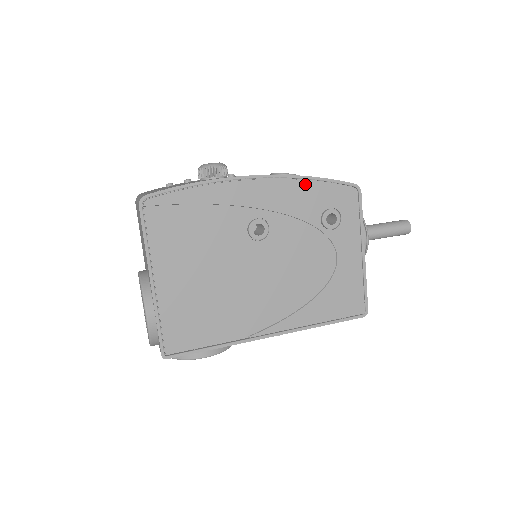
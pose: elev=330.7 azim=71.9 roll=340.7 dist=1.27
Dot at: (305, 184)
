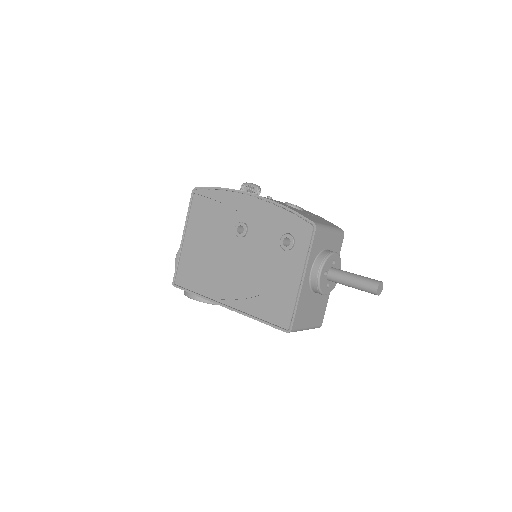
Dot at: (278, 209)
